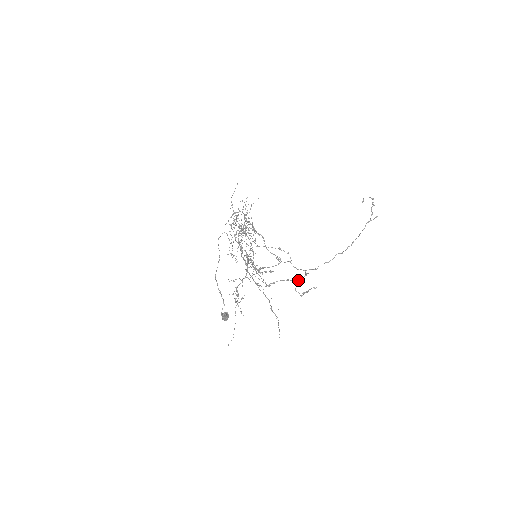
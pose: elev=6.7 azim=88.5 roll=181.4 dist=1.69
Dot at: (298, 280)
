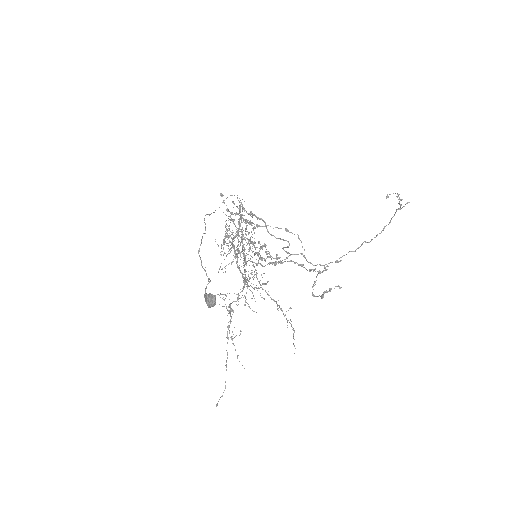
Dot at: occluded
